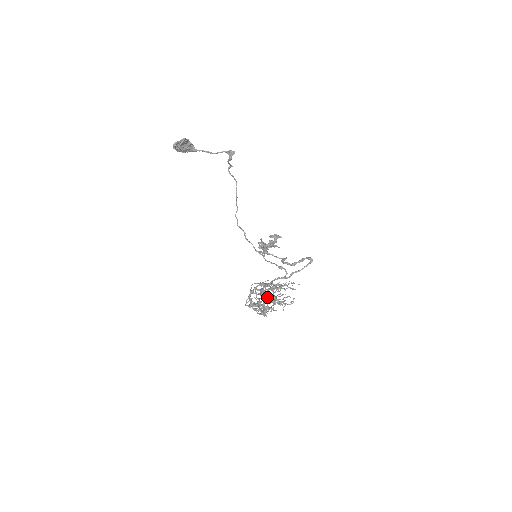
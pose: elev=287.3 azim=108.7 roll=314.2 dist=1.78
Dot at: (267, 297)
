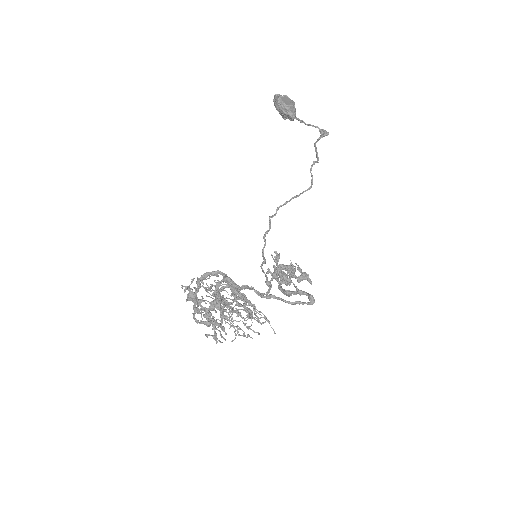
Dot at: occluded
